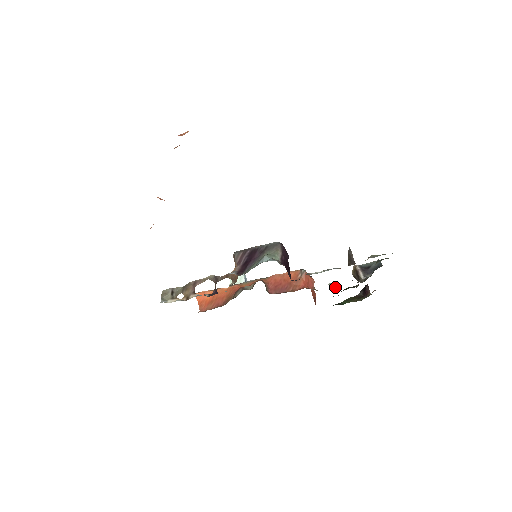
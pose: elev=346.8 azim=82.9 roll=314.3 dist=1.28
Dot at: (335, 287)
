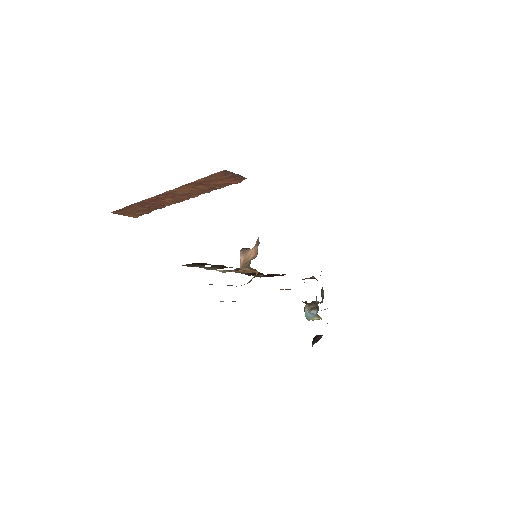
Dot at: occluded
